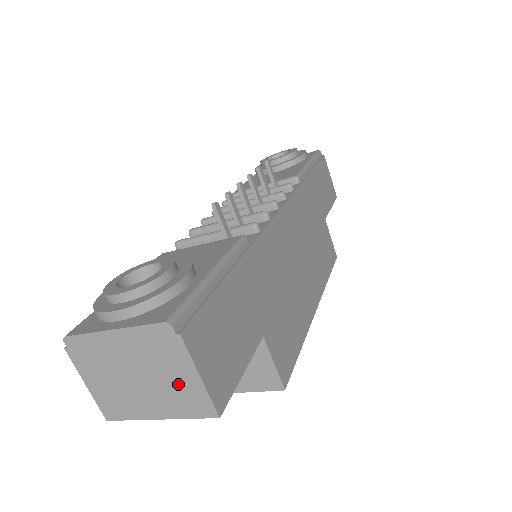
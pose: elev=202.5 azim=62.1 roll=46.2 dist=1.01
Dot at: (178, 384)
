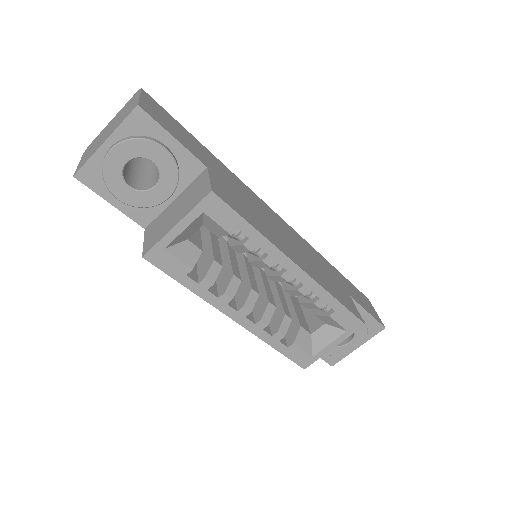
Dot at: (127, 111)
